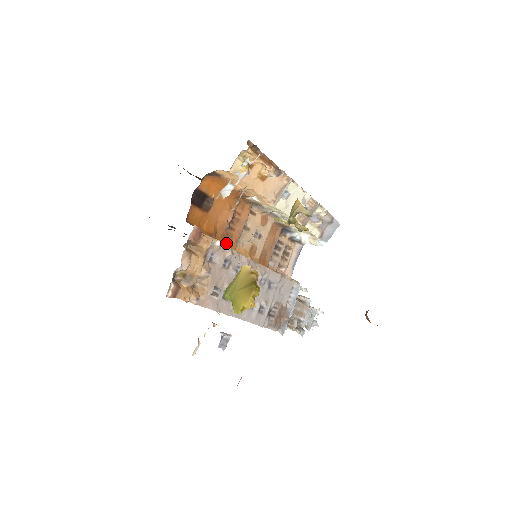
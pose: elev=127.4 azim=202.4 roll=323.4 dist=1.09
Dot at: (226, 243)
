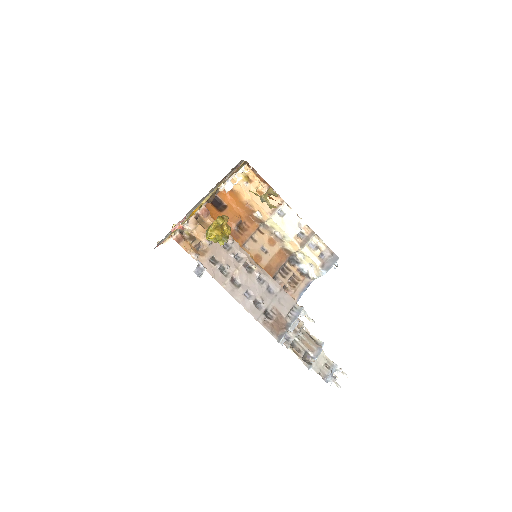
Dot at: occluded
